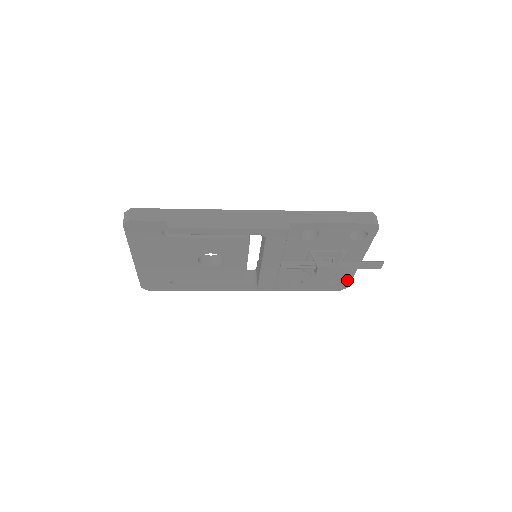
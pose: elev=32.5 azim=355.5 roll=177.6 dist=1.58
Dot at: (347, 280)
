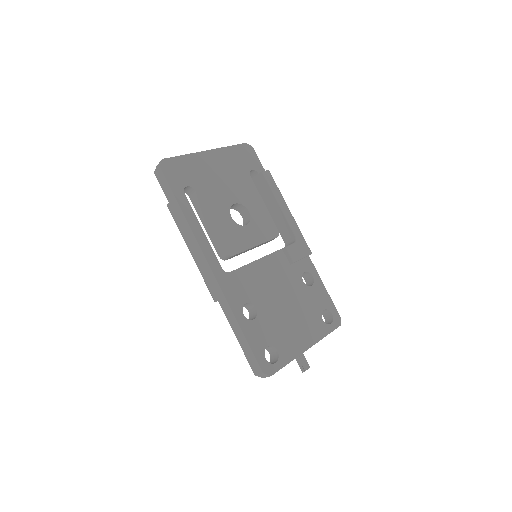
Dot at: occluded
